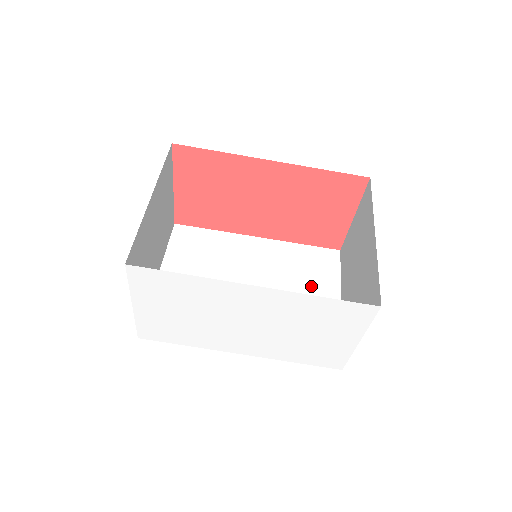
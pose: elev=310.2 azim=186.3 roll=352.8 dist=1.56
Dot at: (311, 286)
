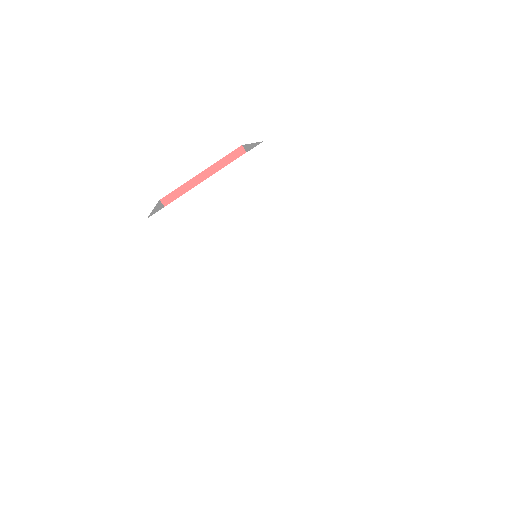
Dot at: occluded
